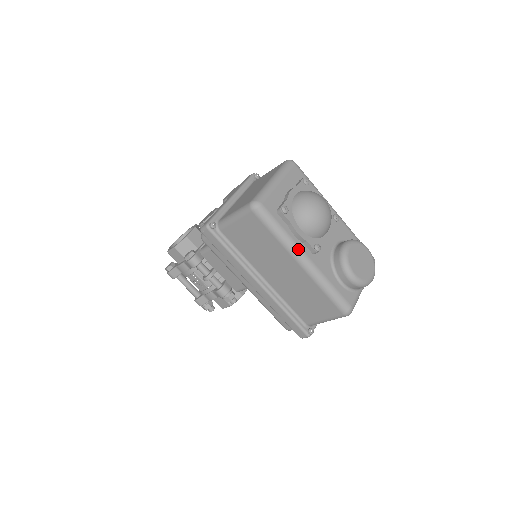
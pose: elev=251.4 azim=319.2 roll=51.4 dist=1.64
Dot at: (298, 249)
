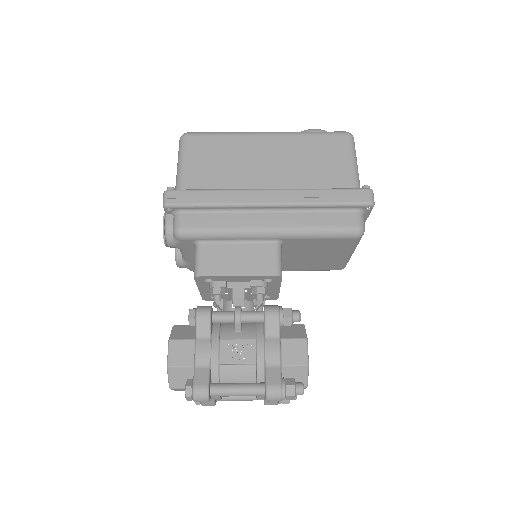
Dot at: (252, 132)
